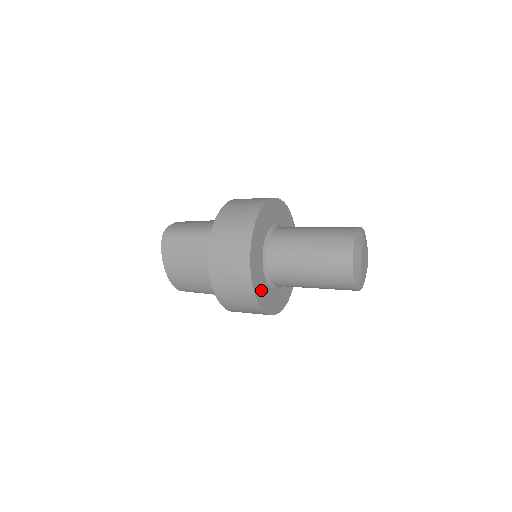
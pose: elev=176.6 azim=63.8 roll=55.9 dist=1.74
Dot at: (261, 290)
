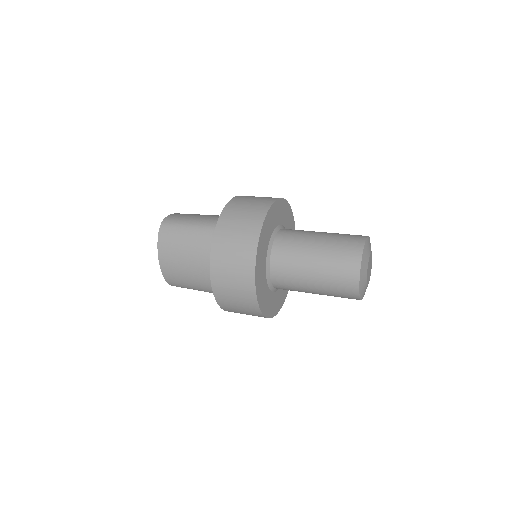
Dot at: (262, 290)
